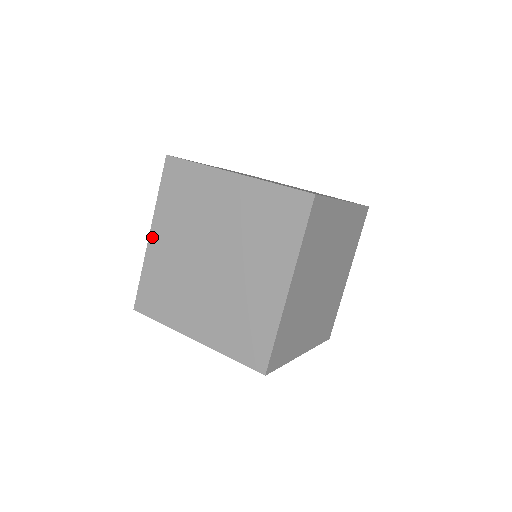
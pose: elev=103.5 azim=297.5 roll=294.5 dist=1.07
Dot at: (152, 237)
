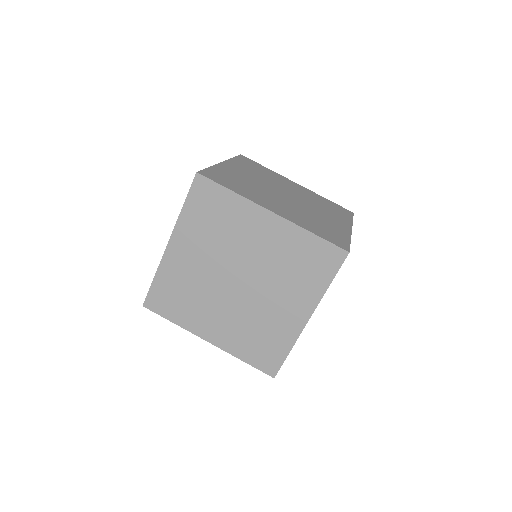
Dot at: (171, 247)
